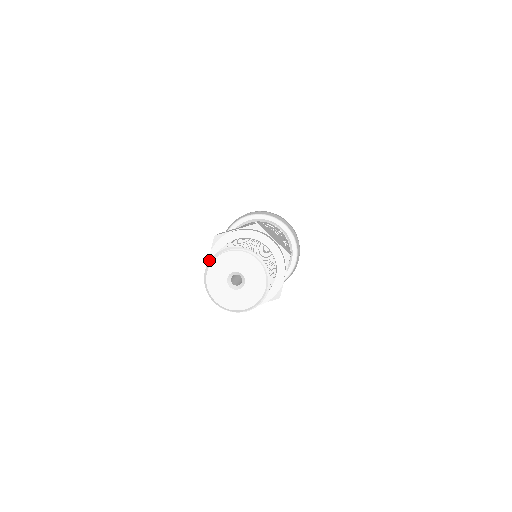
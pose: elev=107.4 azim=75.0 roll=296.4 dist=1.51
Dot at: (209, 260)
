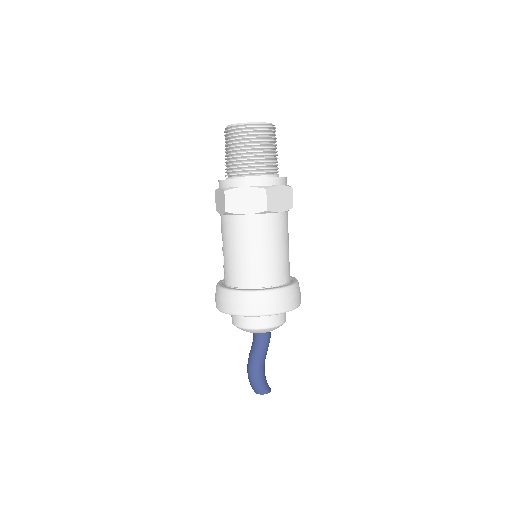
Dot at: (224, 132)
